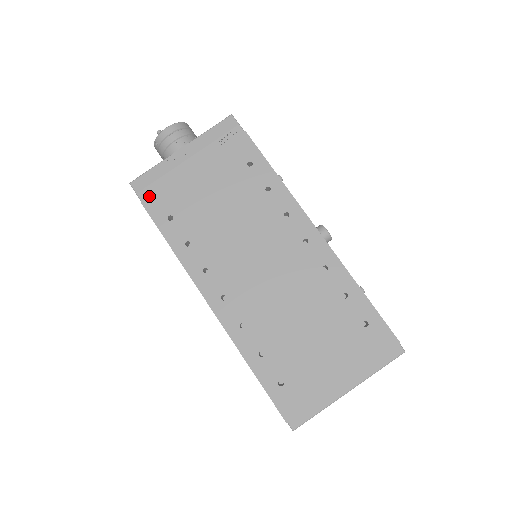
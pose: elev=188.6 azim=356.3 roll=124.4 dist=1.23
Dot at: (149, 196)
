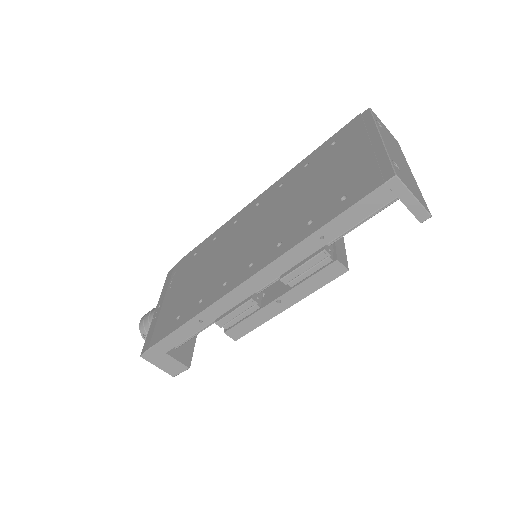
Dot at: (156, 337)
